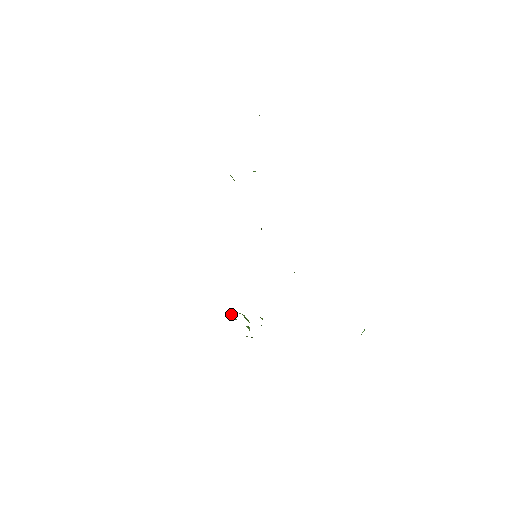
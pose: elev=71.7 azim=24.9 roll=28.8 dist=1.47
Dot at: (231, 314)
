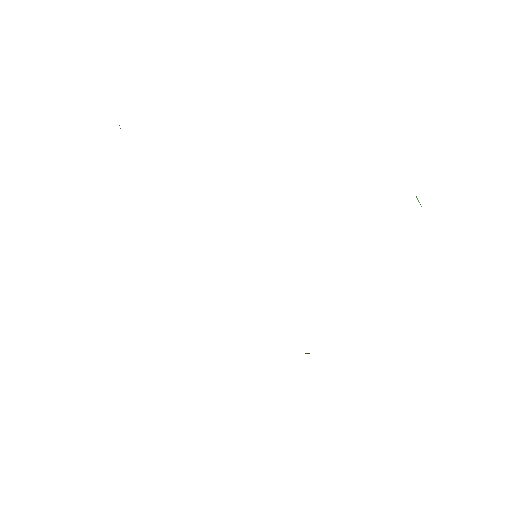
Dot at: occluded
